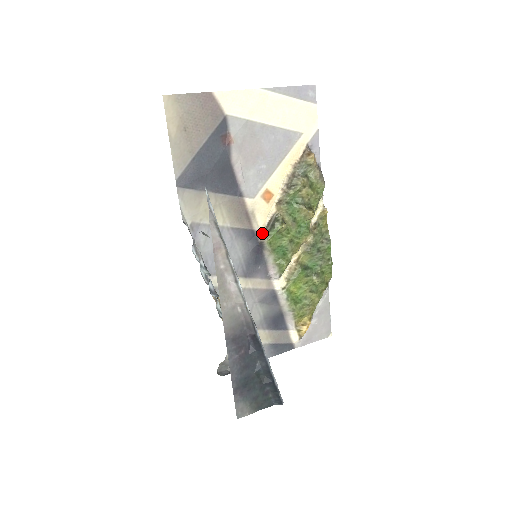
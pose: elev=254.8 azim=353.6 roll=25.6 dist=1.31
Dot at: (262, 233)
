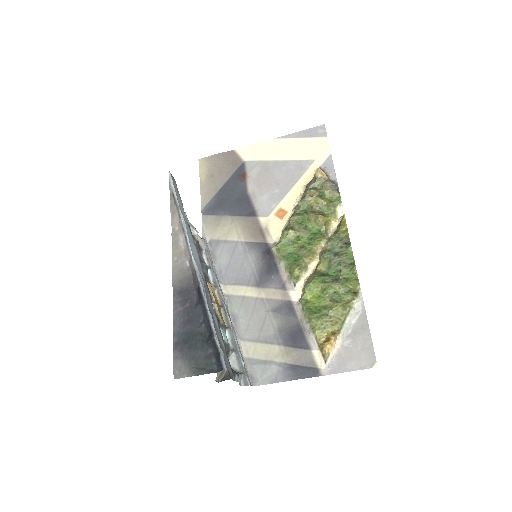
Dot at: occluded
